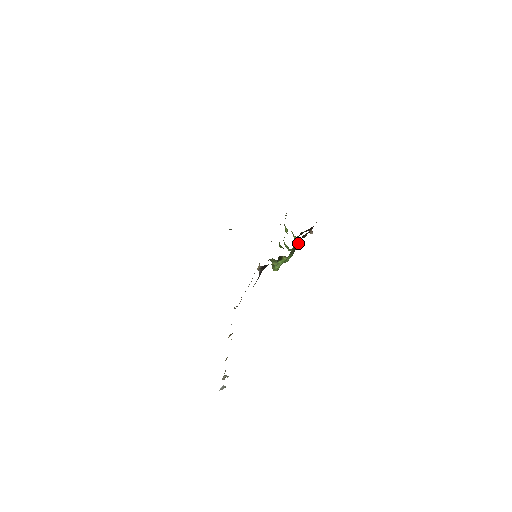
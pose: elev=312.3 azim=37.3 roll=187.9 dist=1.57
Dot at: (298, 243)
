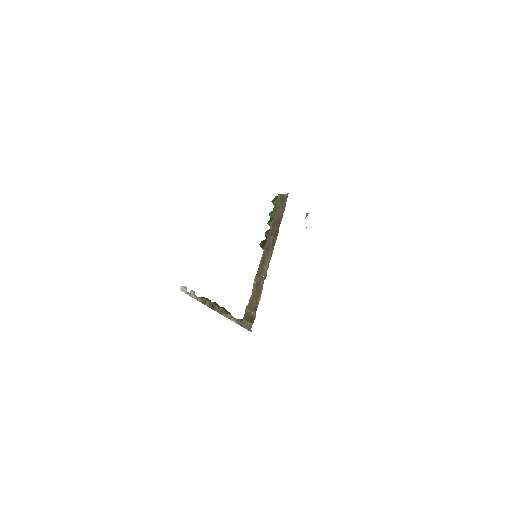
Dot at: occluded
